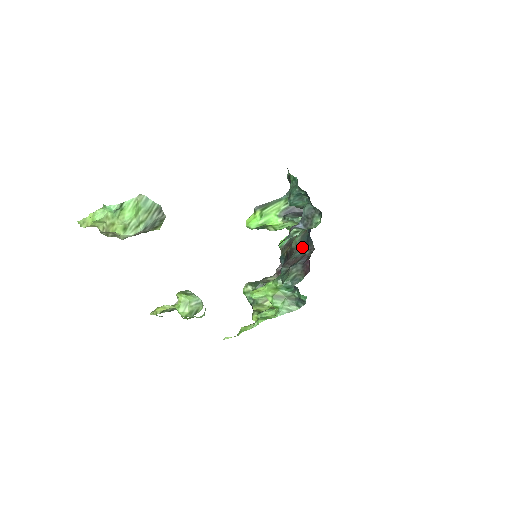
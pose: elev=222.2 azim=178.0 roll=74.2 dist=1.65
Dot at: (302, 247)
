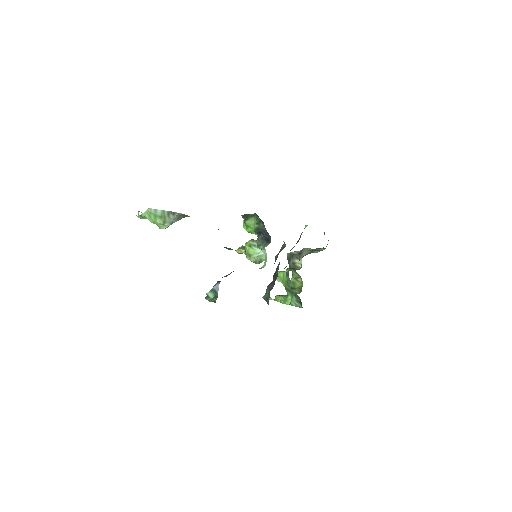
Dot at: (278, 269)
